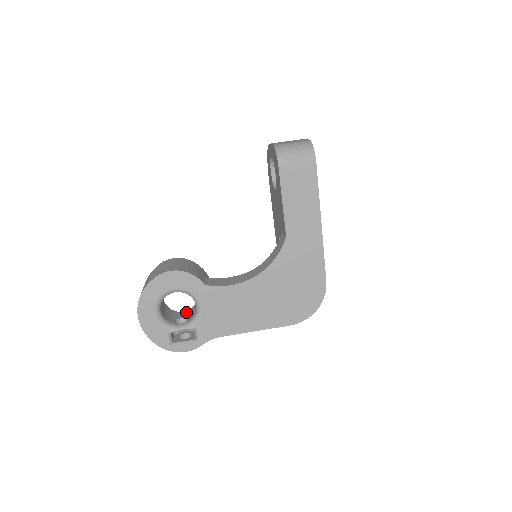
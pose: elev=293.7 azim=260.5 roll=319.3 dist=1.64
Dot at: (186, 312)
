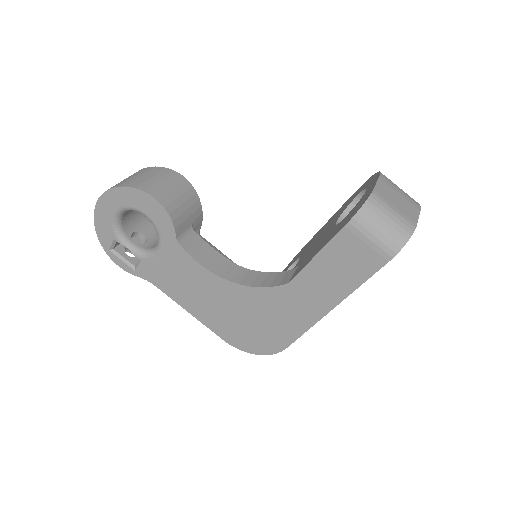
Dot at: (155, 230)
